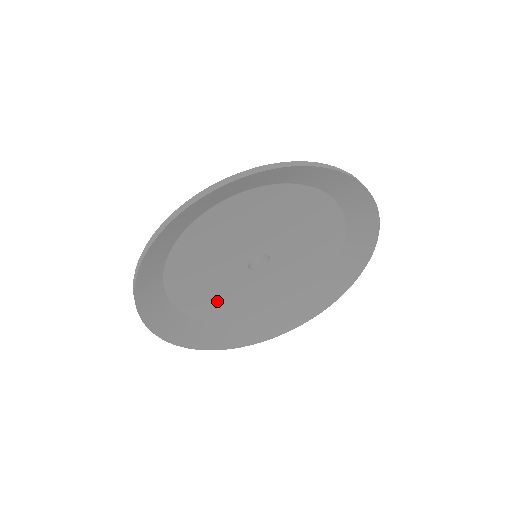
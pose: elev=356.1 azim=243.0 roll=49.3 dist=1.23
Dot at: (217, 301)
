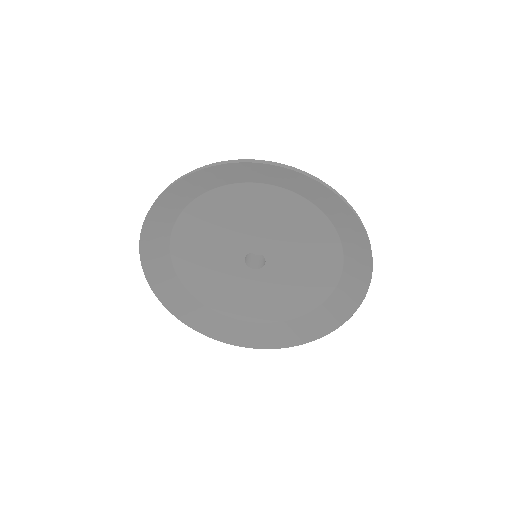
Dot at: (232, 298)
